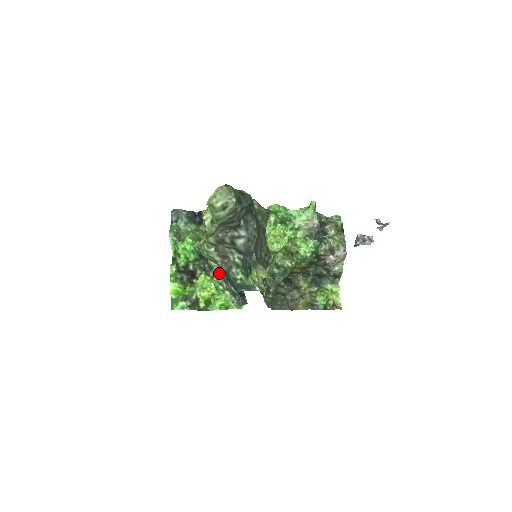
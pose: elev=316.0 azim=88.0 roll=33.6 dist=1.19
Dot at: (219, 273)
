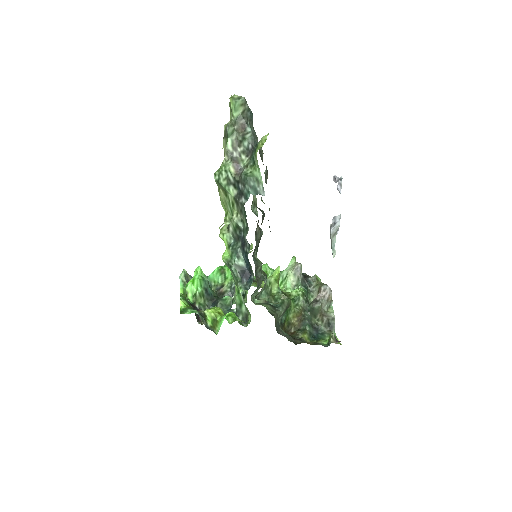
Dot at: (228, 254)
